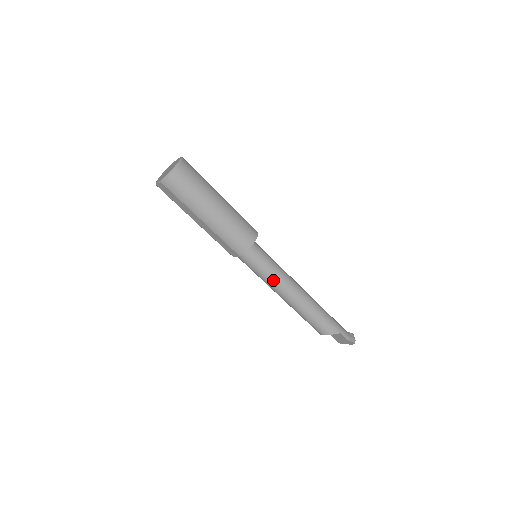
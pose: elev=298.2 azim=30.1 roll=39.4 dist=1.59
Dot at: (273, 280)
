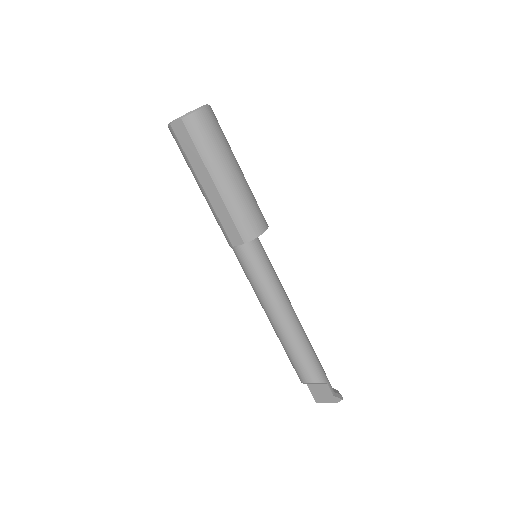
Dot at: (271, 290)
